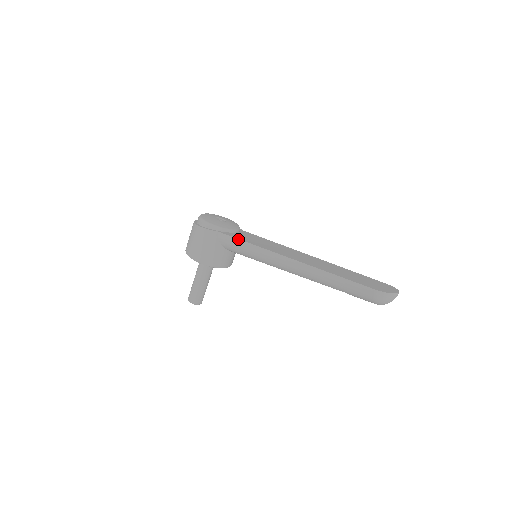
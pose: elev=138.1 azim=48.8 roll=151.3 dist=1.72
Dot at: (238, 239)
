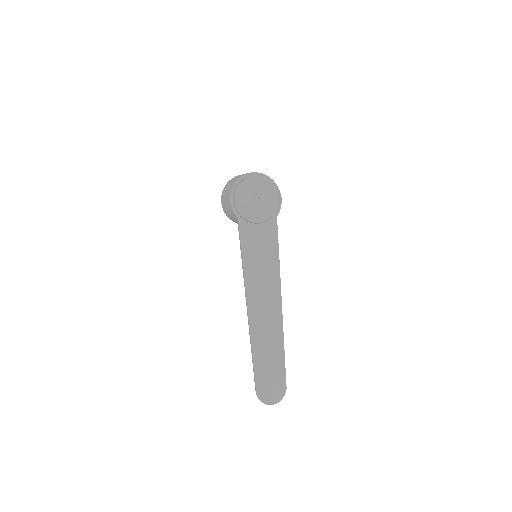
Dot at: (240, 244)
